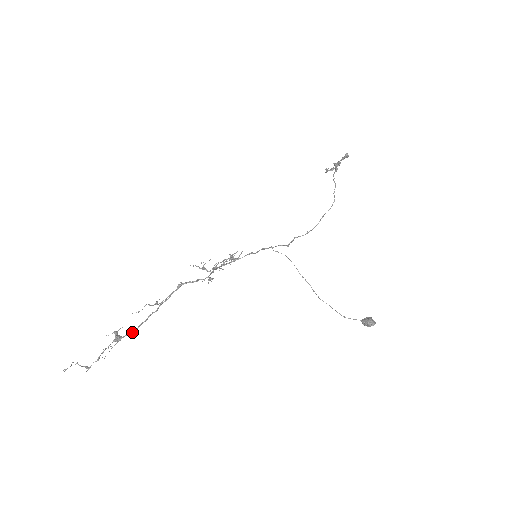
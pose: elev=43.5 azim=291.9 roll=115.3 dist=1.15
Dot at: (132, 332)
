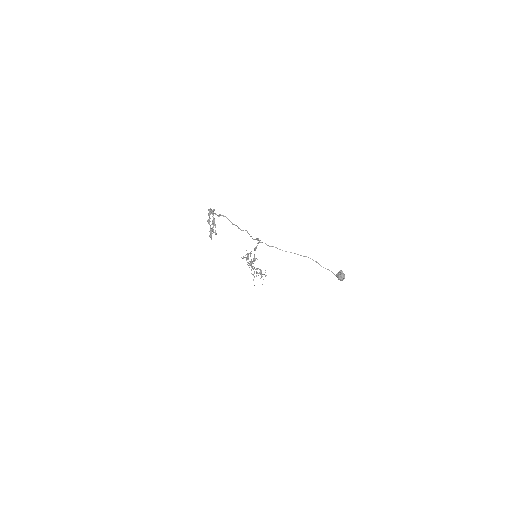
Dot at: (261, 272)
